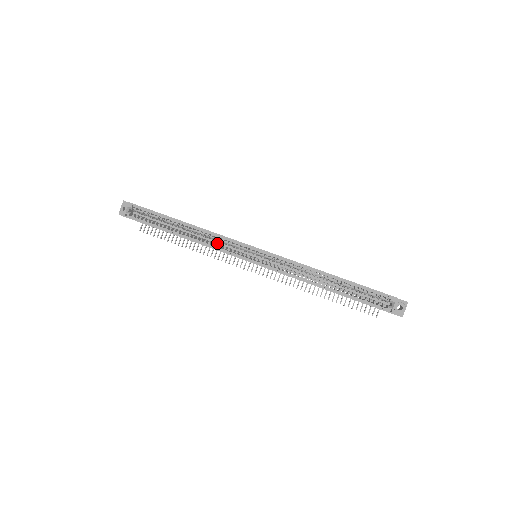
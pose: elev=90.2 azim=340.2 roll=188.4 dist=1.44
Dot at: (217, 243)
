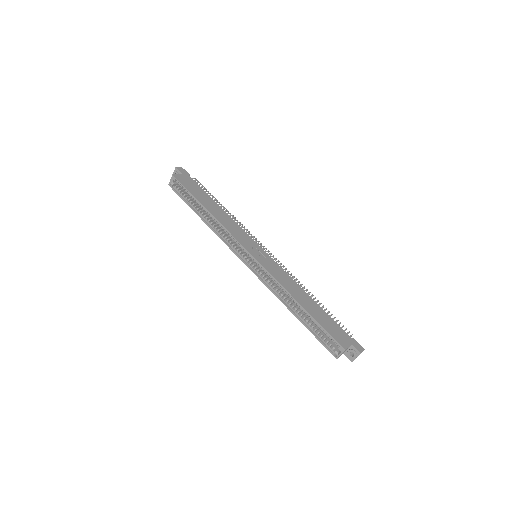
Dot at: occluded
